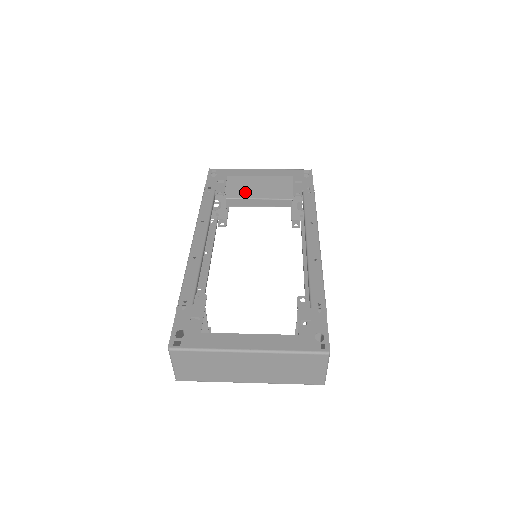
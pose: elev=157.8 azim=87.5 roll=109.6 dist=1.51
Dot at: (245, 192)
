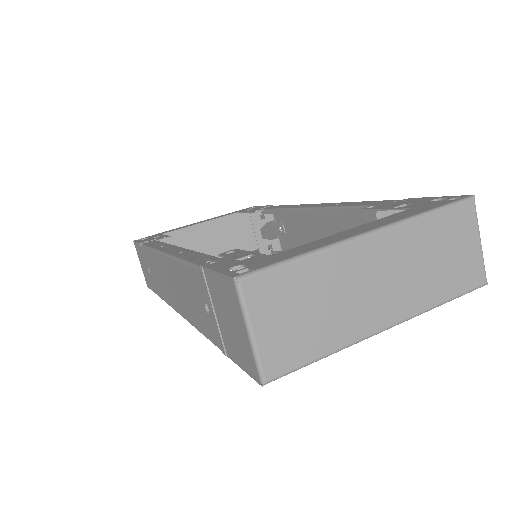
Dot at: occluded
